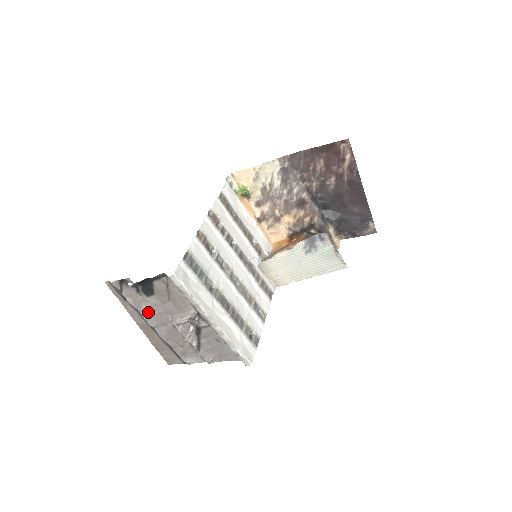
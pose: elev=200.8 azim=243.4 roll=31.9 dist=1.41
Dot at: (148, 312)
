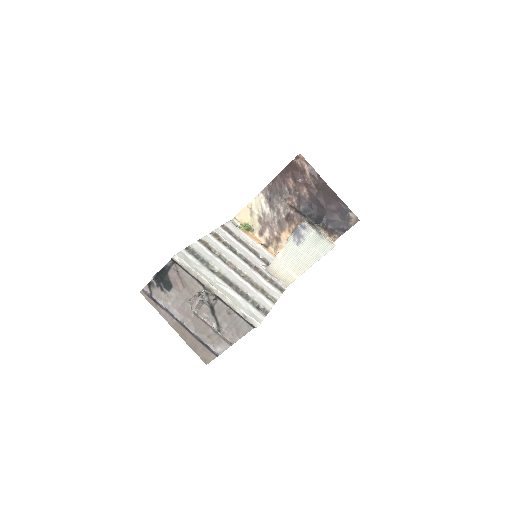
Dot at: (174, 308)
